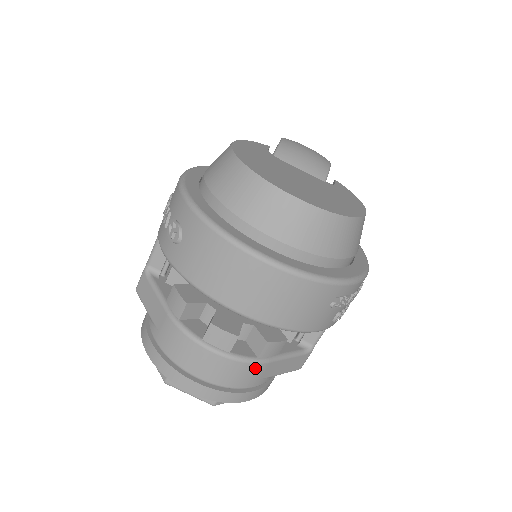
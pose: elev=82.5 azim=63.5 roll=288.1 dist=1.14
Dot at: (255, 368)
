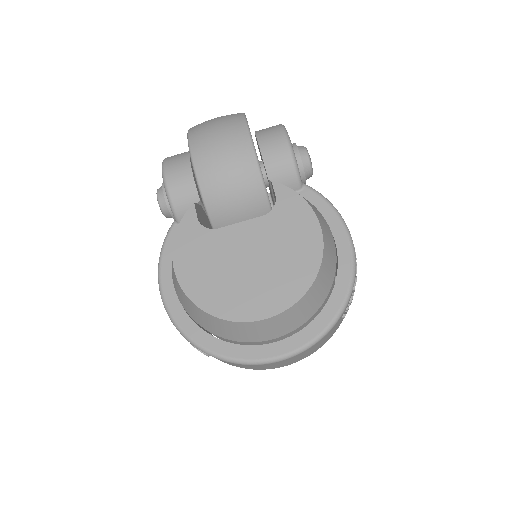
Dot at: occluded
